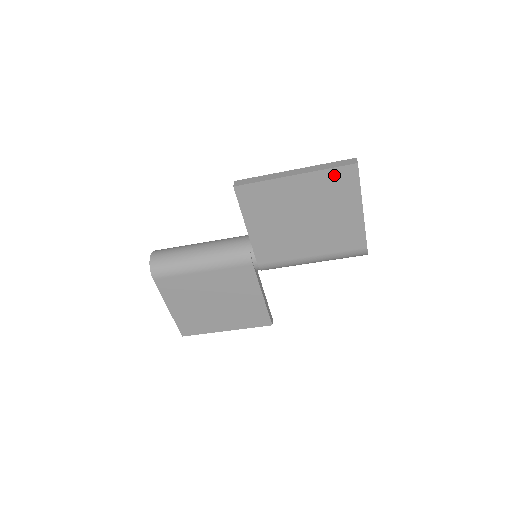
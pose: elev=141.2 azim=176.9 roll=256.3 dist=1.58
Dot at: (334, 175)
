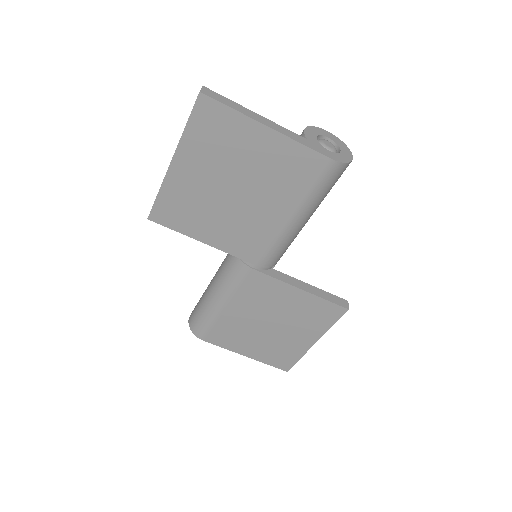
Dot at: (198, 126)
